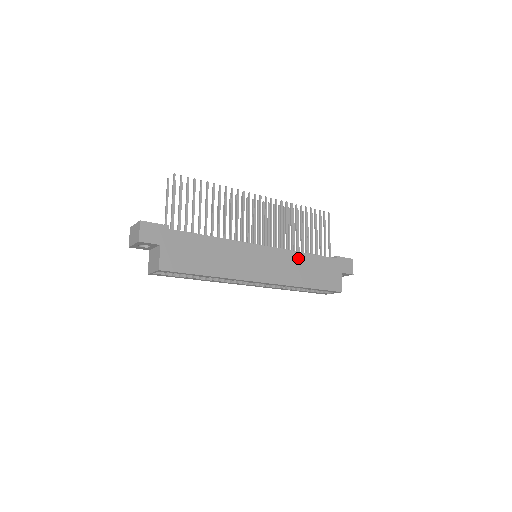
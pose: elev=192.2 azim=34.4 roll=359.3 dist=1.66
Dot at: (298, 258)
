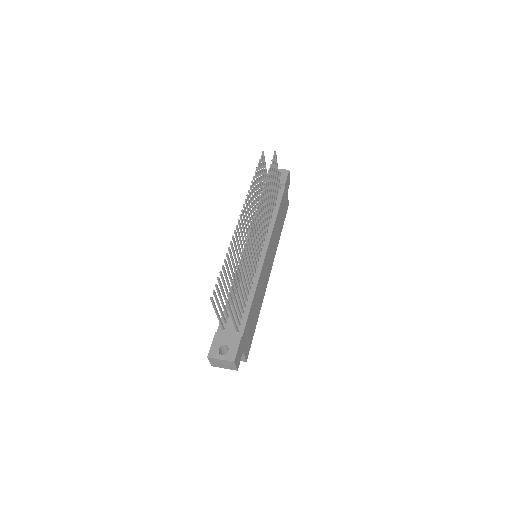
Dot at: (276, 225)
